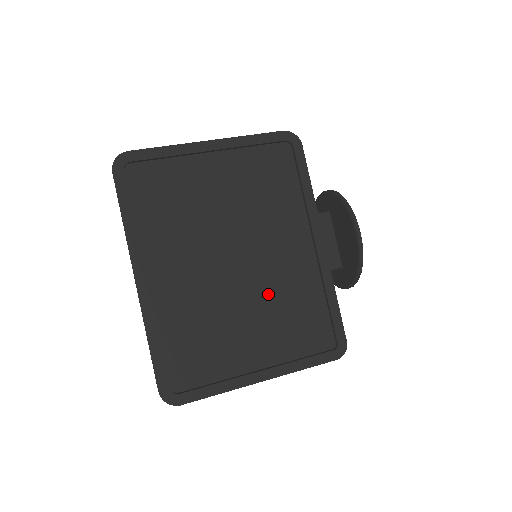
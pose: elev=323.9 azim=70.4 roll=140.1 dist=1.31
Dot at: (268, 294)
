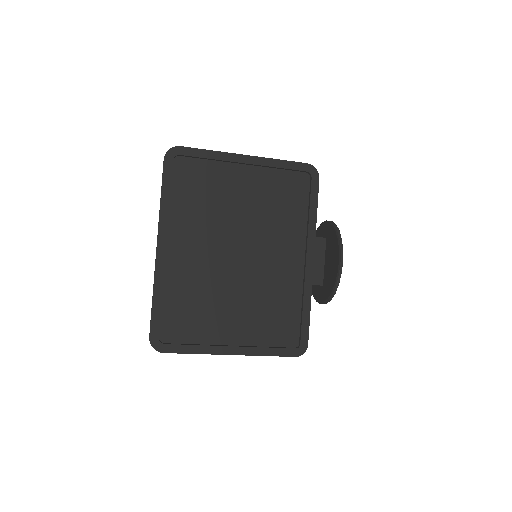
Dot at: (256, 289)
